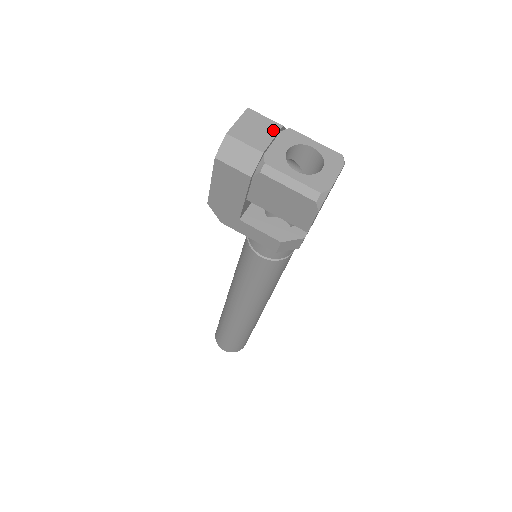
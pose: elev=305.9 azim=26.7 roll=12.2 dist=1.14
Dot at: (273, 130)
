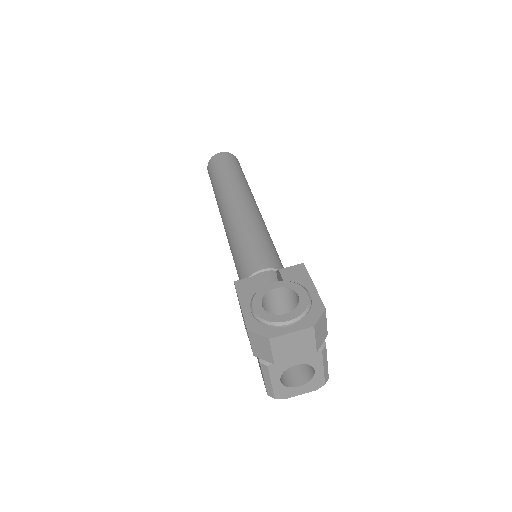
Dot at: (305, 352)
